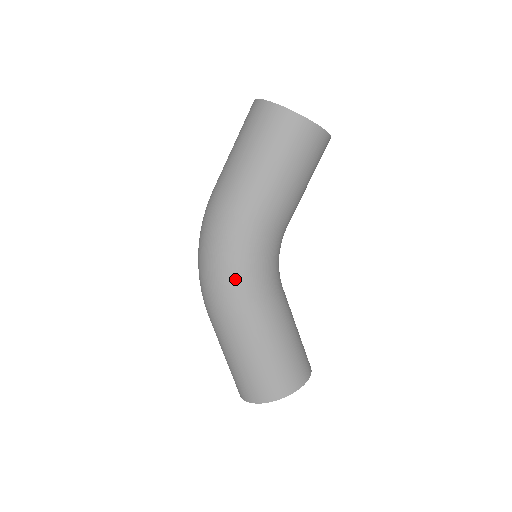
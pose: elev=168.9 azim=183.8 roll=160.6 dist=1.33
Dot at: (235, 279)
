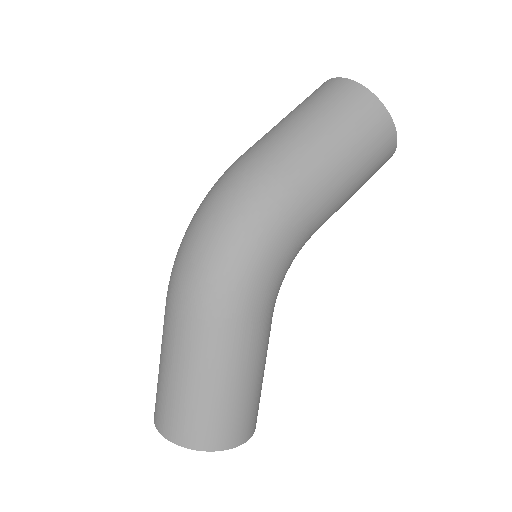
Dot at: (253, 277)
